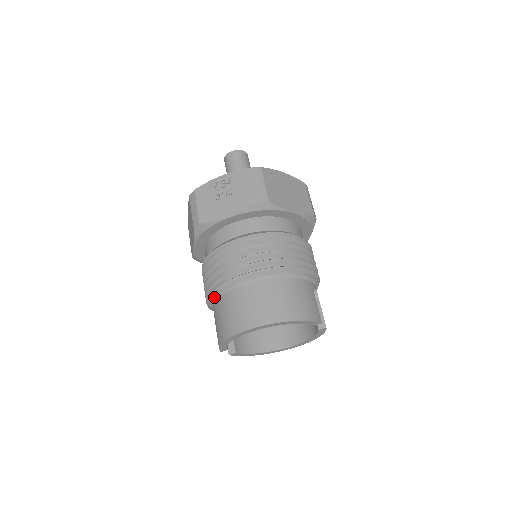
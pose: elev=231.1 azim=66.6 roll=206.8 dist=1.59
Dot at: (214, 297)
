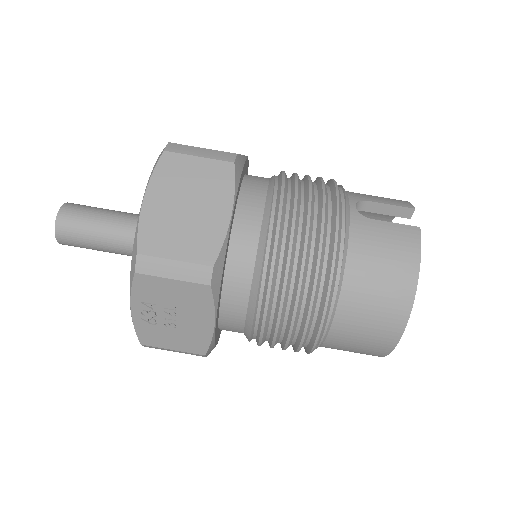
Dot at: occluded
